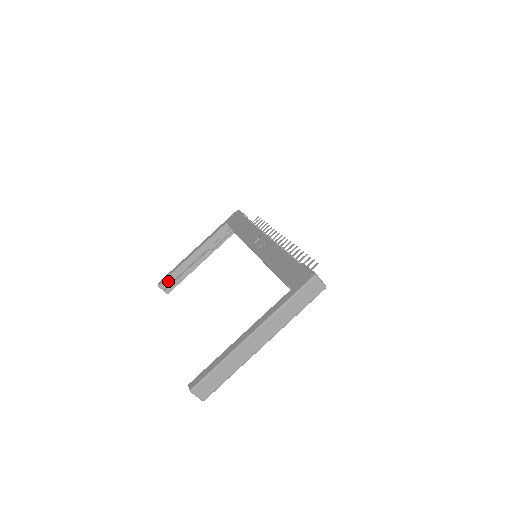
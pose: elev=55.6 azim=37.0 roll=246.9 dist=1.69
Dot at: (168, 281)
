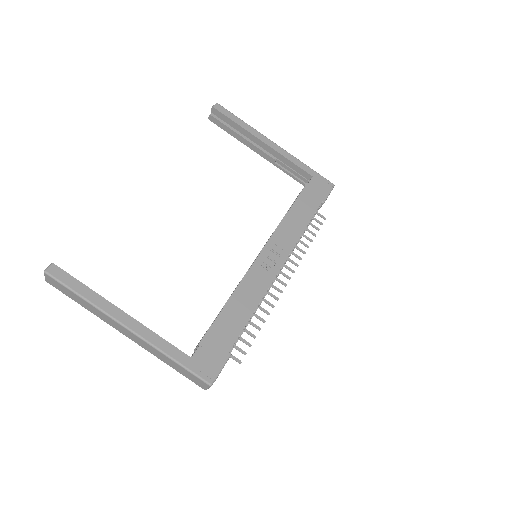
Dot at: (223, 117)
